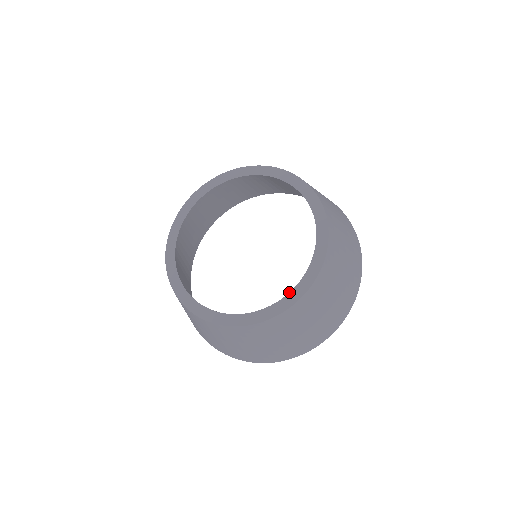
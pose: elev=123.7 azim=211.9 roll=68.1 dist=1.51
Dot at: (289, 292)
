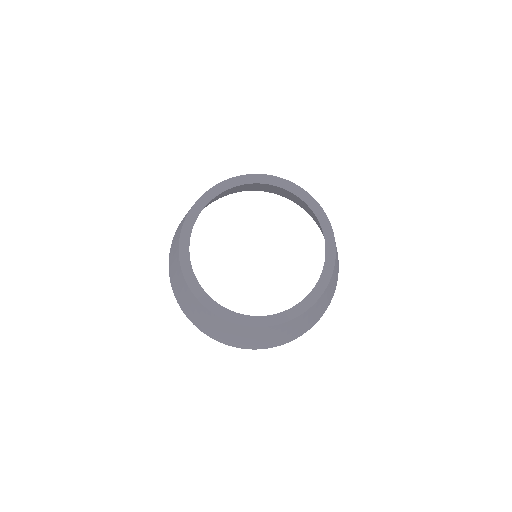
Dot at: (322, 272)
